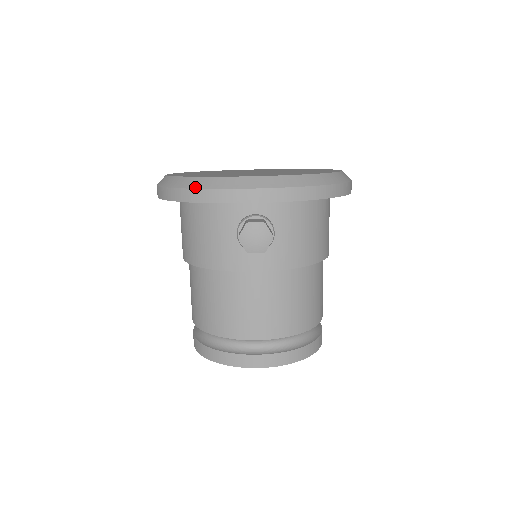
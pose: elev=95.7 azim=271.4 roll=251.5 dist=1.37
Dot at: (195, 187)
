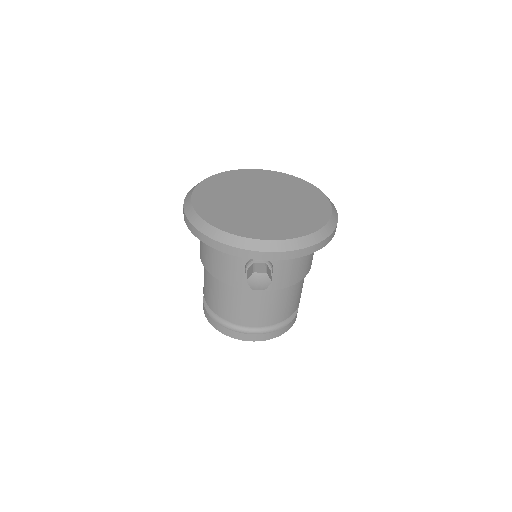
Dot at: (218, 240)
